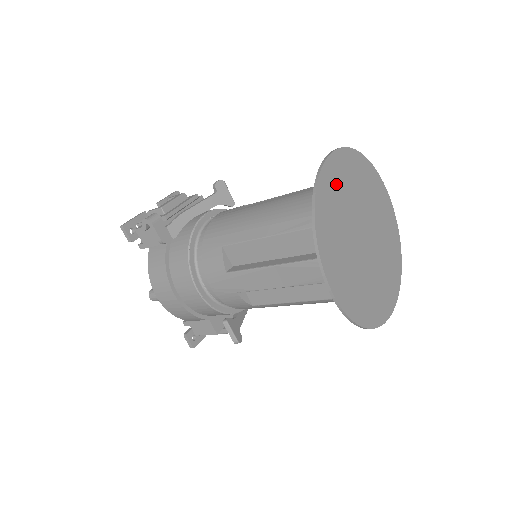
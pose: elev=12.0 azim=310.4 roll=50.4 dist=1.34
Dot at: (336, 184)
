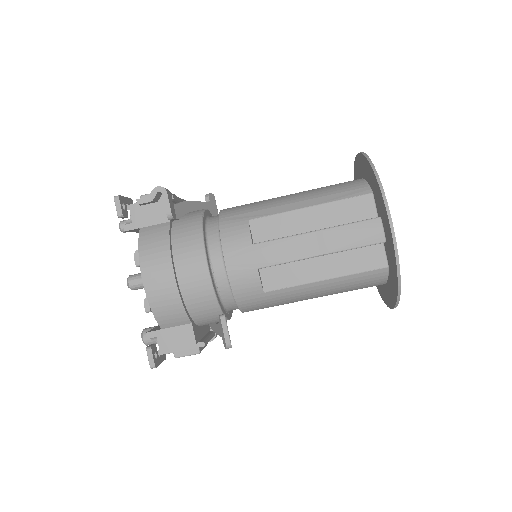
Dot at: occluded
